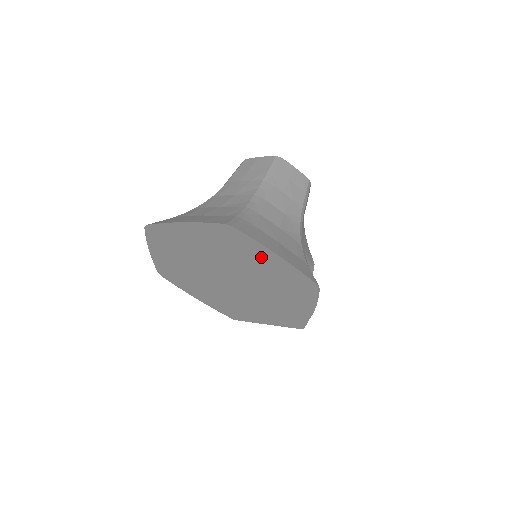
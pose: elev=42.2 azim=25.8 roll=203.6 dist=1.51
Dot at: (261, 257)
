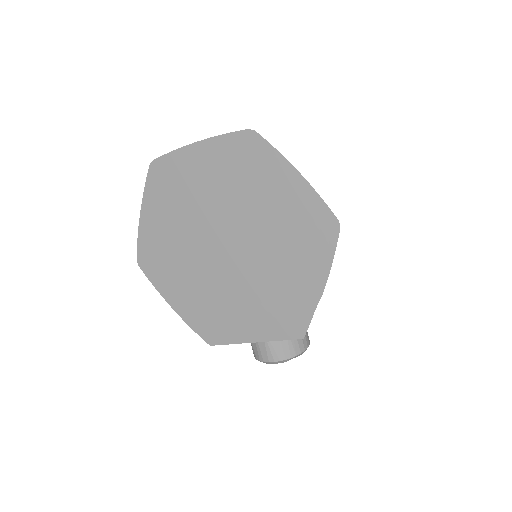
Dot at: (277, 182)
